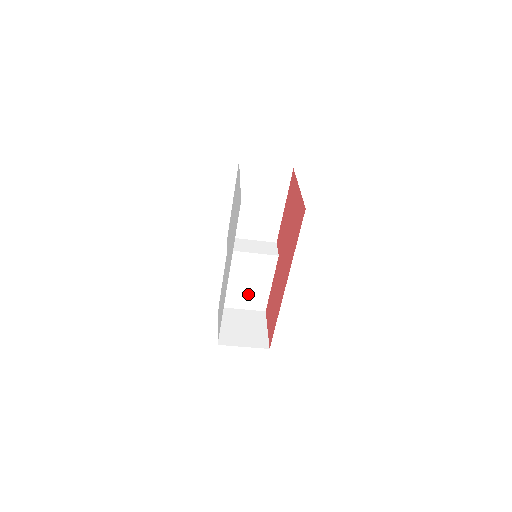
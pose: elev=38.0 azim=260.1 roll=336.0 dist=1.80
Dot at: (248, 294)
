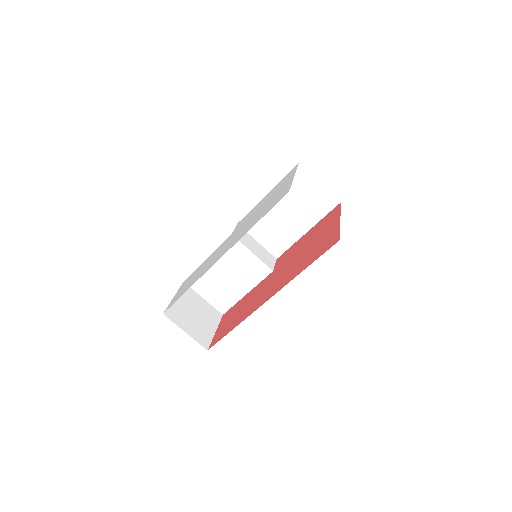
Dot at: (219, 288)
